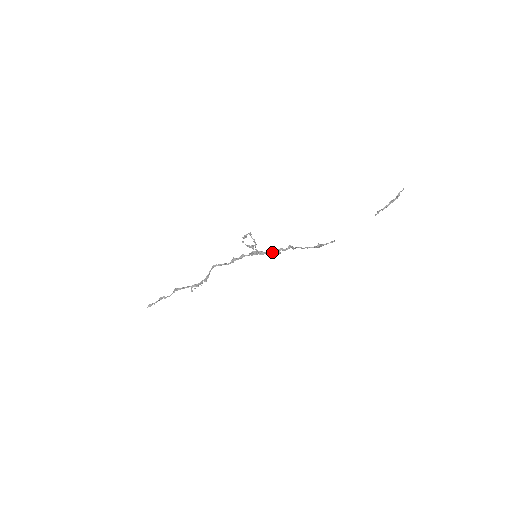
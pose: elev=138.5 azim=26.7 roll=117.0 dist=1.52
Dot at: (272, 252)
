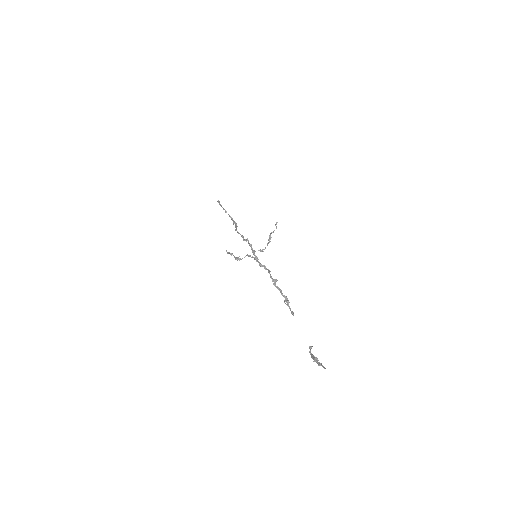
Dot at: (264, 267)
